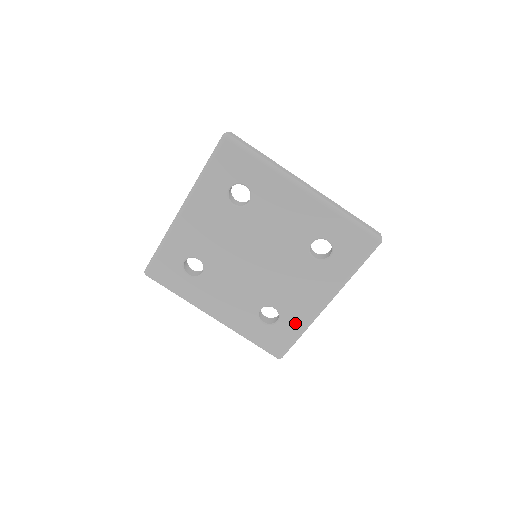
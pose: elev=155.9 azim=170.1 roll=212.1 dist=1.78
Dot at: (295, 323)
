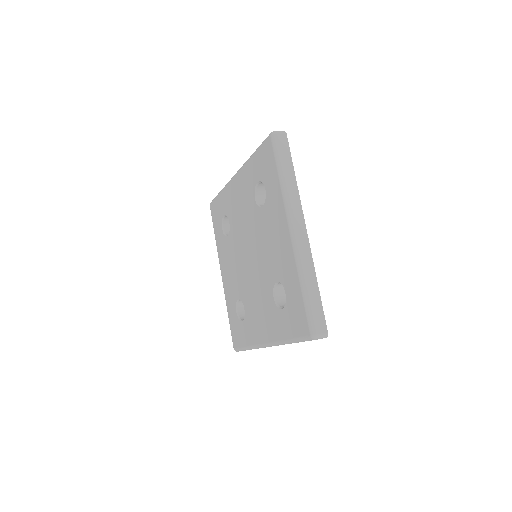
Dot at: (248, 335)
